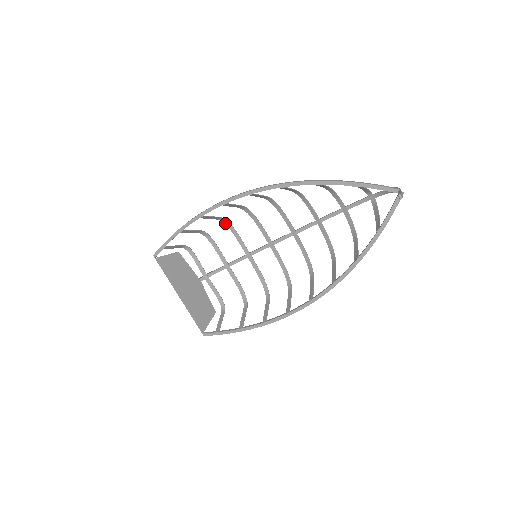
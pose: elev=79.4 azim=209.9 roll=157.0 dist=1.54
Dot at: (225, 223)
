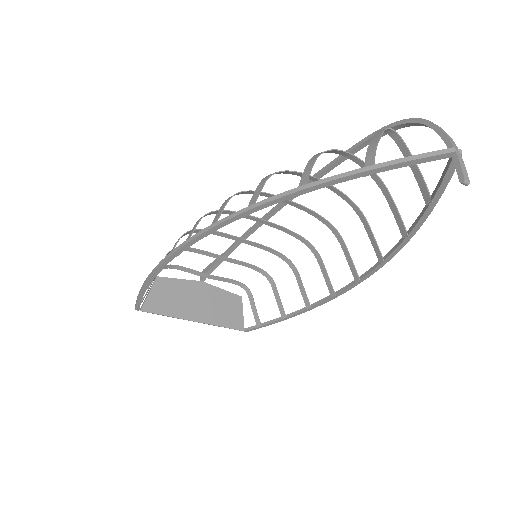
Dot at: (189, 233)
